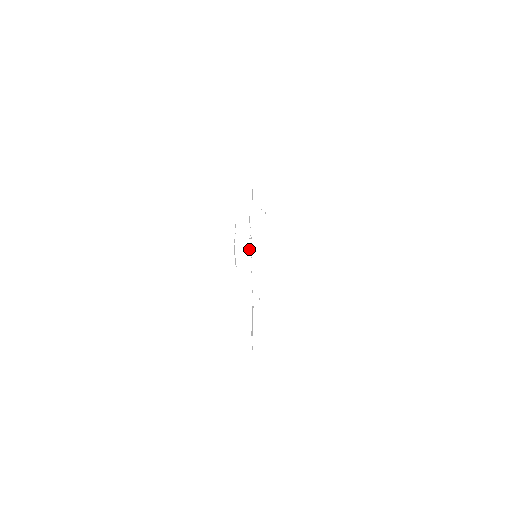
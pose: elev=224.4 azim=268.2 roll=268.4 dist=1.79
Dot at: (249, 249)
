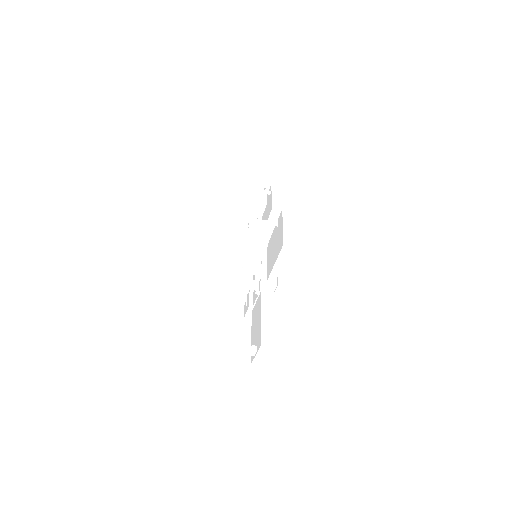
Dot at: (264, 251)
